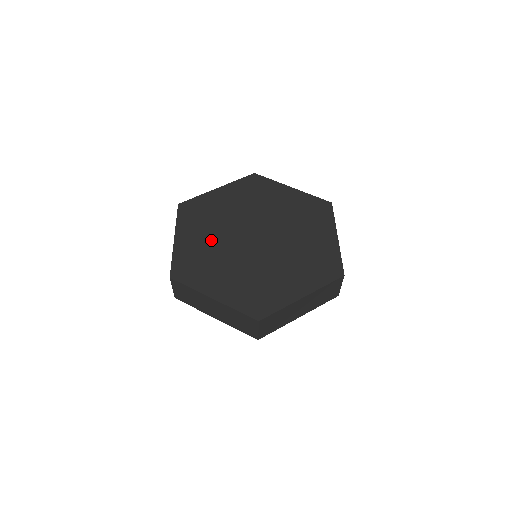
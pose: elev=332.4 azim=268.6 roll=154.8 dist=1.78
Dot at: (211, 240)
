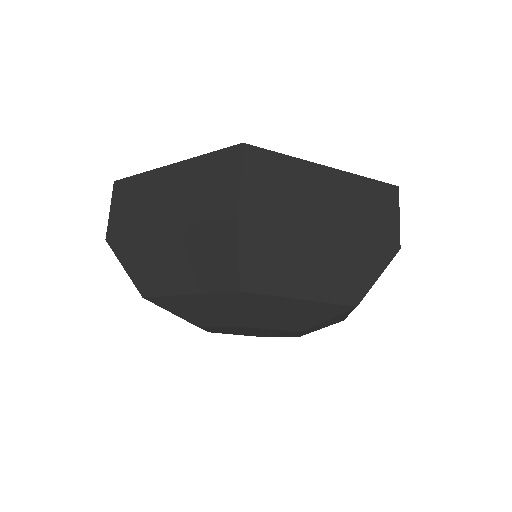
Dot at: occluded
